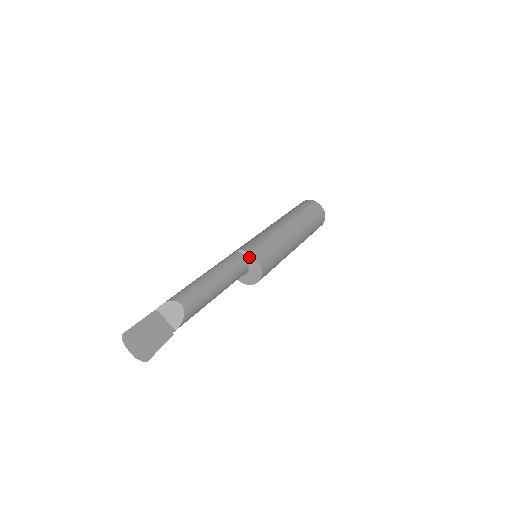
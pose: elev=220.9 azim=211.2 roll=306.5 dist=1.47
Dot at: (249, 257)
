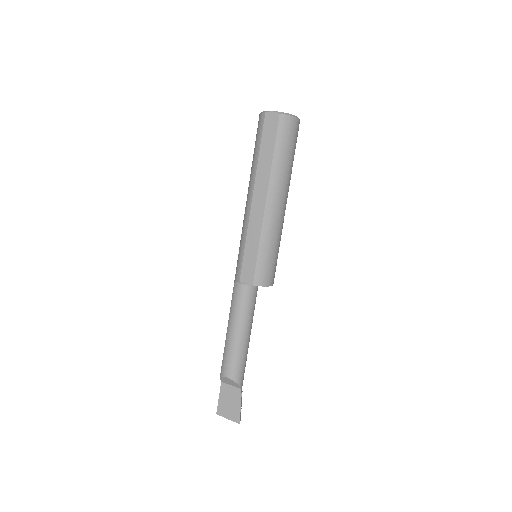
Dot at: (244, 282)
